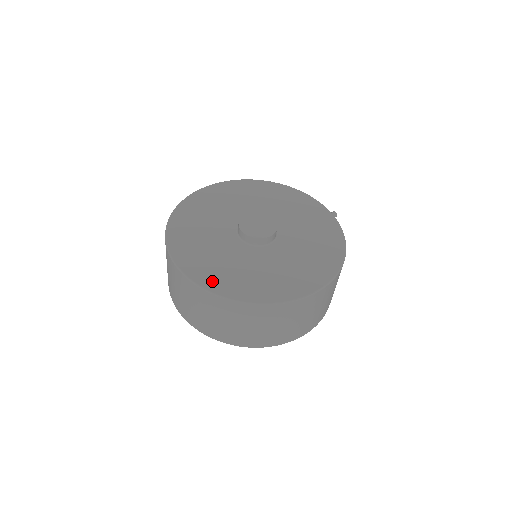
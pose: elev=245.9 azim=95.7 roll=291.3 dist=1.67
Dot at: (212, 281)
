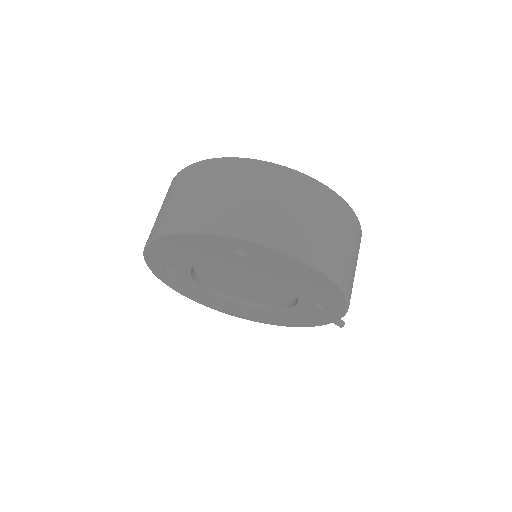
Dot at: occluded
